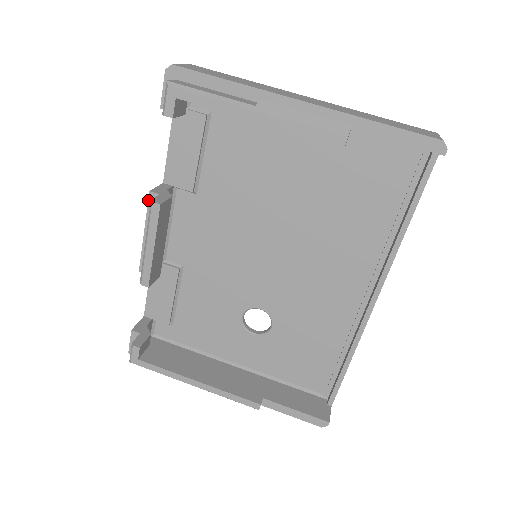
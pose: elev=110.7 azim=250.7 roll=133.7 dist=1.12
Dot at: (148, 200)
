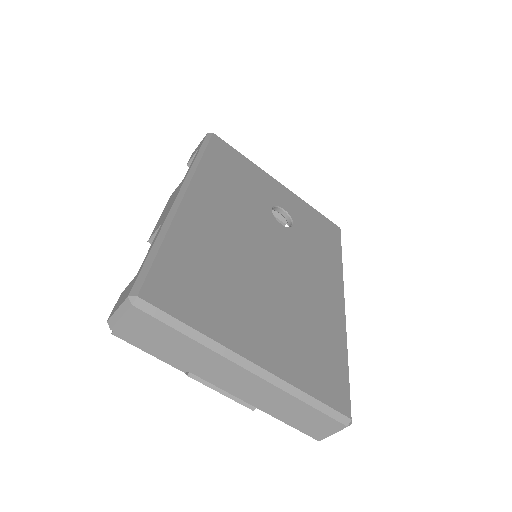
Dot at: (150, 236)
